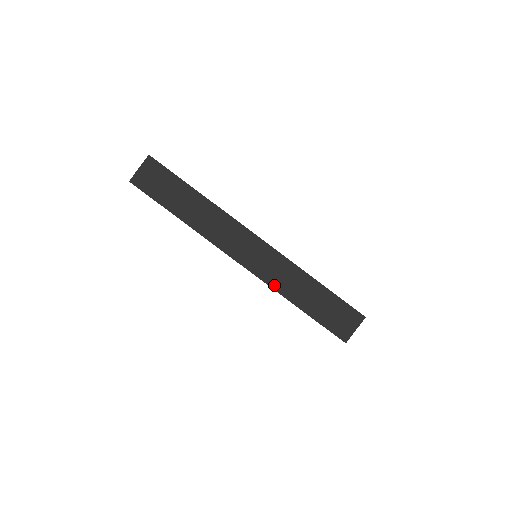
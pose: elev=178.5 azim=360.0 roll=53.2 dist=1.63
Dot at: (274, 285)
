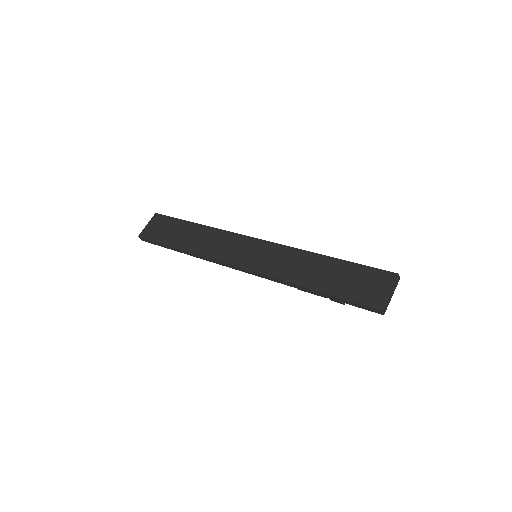
Dot at: (278, 275)
